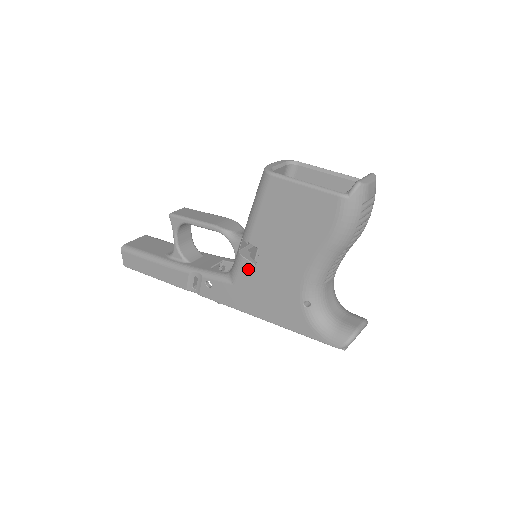
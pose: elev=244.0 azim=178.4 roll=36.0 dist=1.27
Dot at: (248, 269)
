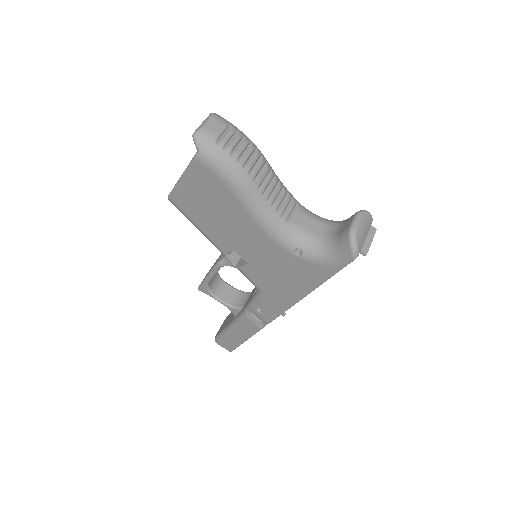
Dot at: (251, 272)
